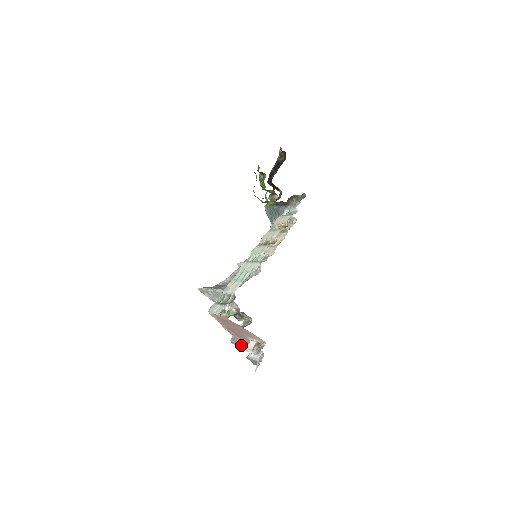
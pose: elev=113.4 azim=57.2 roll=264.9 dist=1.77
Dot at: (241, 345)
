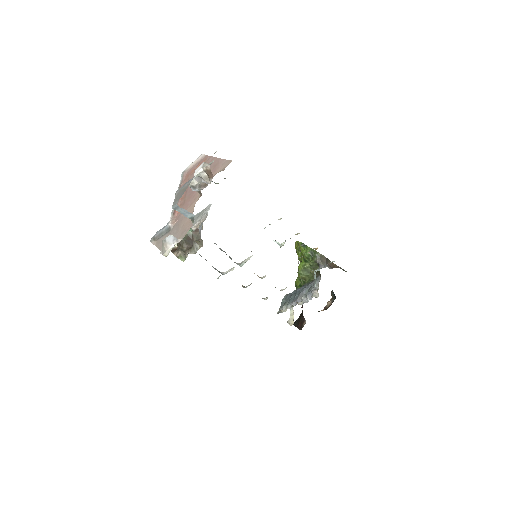
Dot at: (162, 238)
